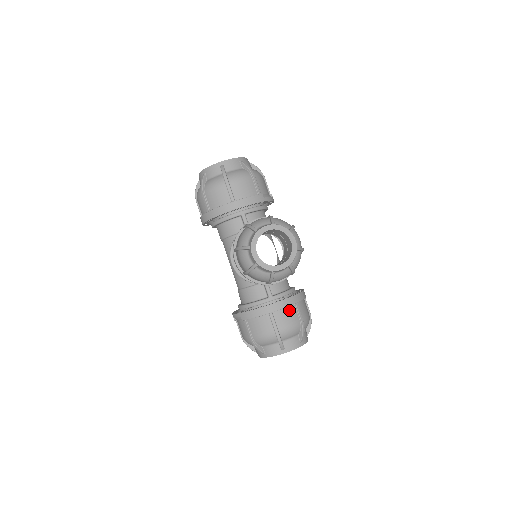
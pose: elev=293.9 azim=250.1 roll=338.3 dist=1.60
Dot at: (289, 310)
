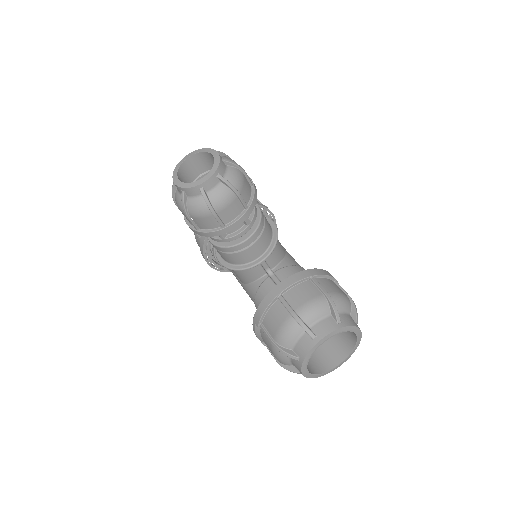
Dot at: (303, 286)
